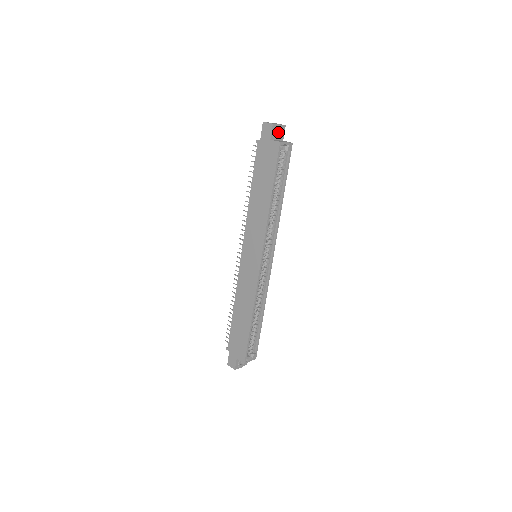
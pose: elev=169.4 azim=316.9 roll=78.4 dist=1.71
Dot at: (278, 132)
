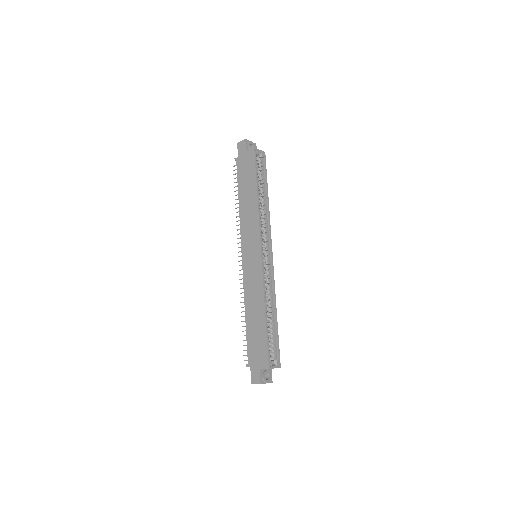
Dot at: occluded
